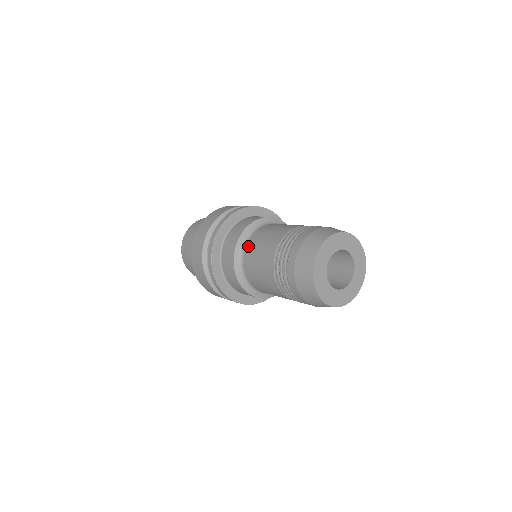
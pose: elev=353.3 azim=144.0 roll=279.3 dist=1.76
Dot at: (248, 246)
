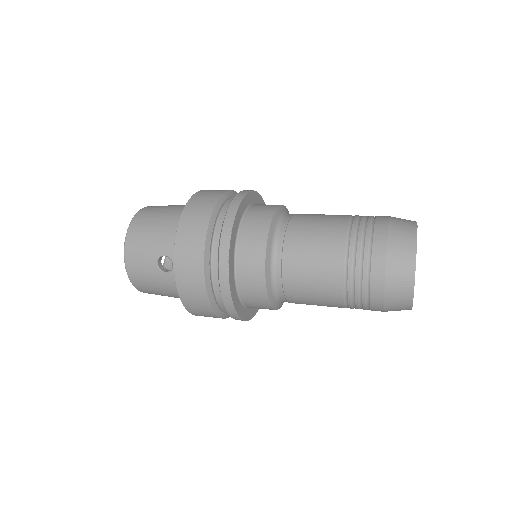
Dot at: (284, 242)
